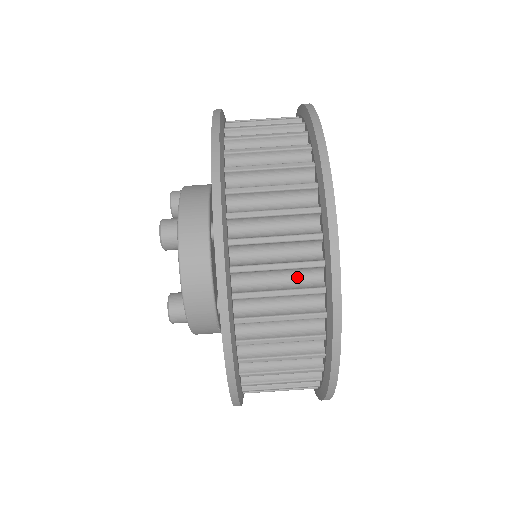
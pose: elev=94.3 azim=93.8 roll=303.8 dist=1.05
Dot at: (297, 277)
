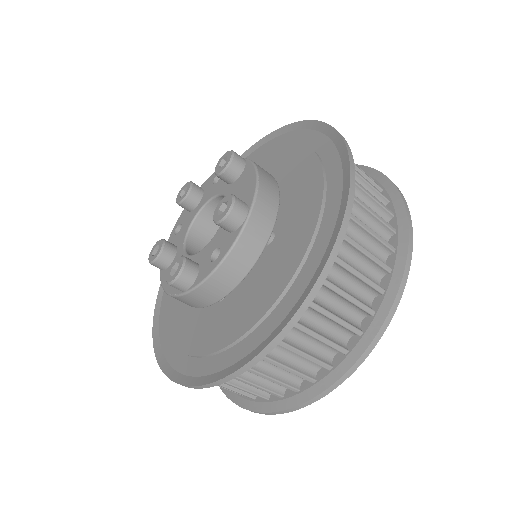
Dot at: occluded
